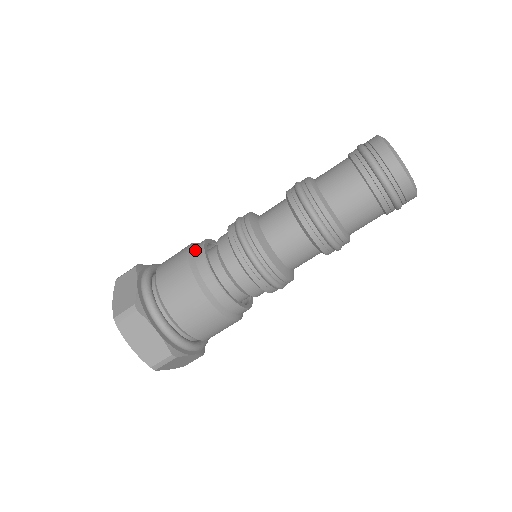
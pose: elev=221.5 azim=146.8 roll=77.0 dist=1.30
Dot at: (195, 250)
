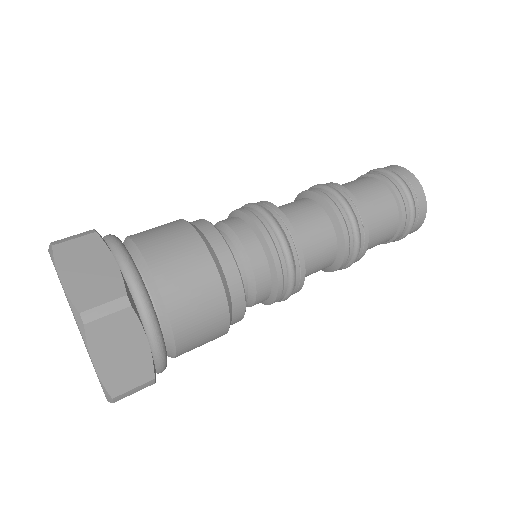
Dot at: (204, 231)
